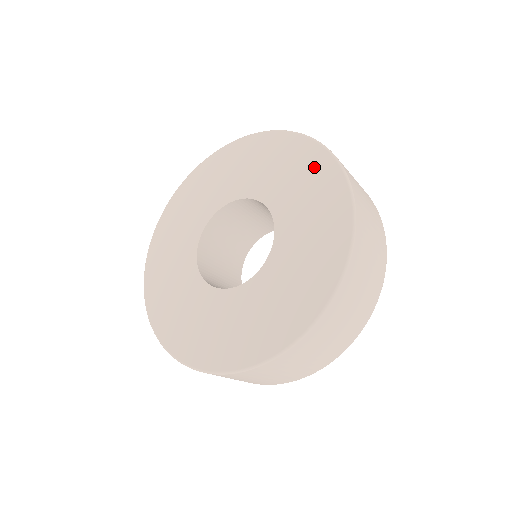
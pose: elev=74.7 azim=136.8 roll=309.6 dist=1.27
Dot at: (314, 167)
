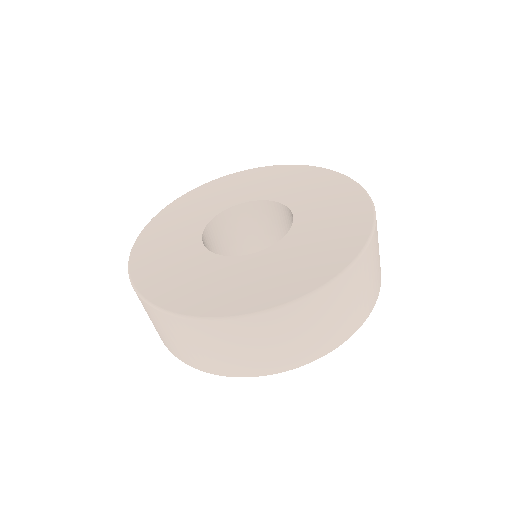
Dot at: (352, 207)
